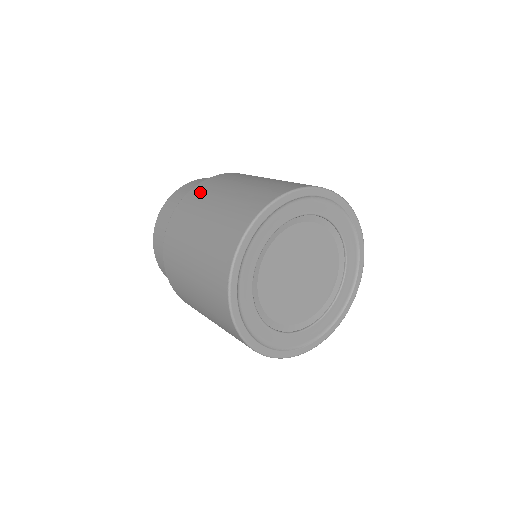
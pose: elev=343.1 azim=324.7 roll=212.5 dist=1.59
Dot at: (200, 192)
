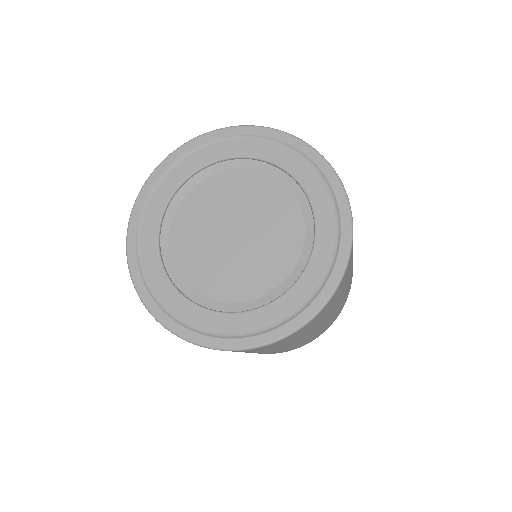
Dot at: occluded
